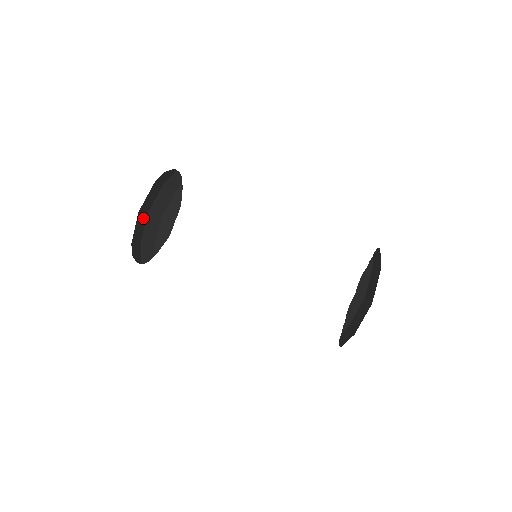
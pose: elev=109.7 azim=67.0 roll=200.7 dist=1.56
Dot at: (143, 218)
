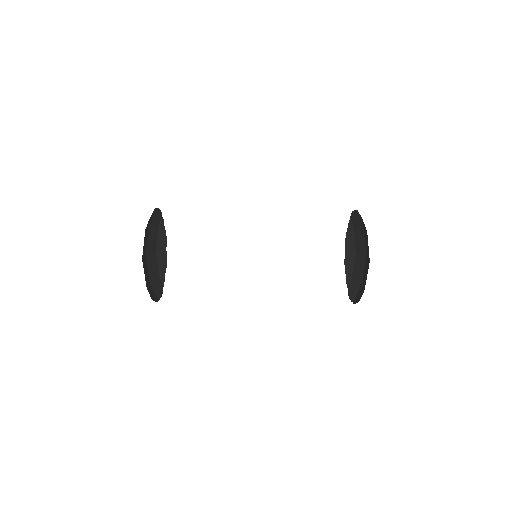
Dot at: (149, 264)
